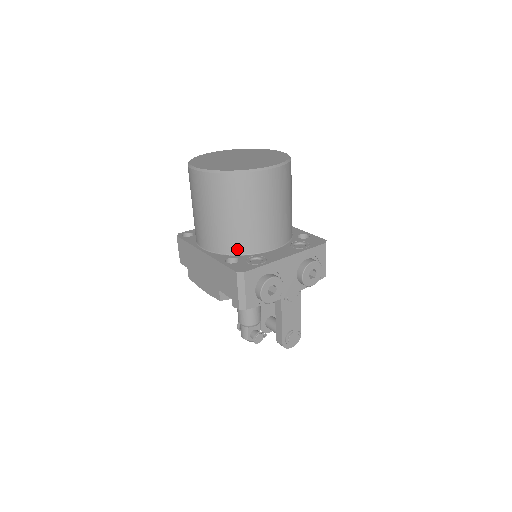
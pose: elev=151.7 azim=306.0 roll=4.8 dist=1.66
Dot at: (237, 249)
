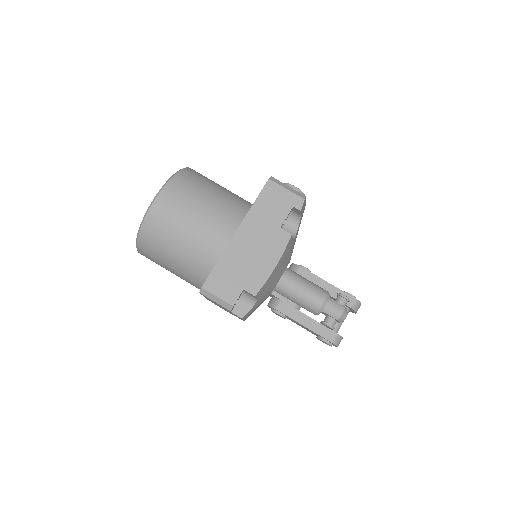
Dot at: (246, 208)
